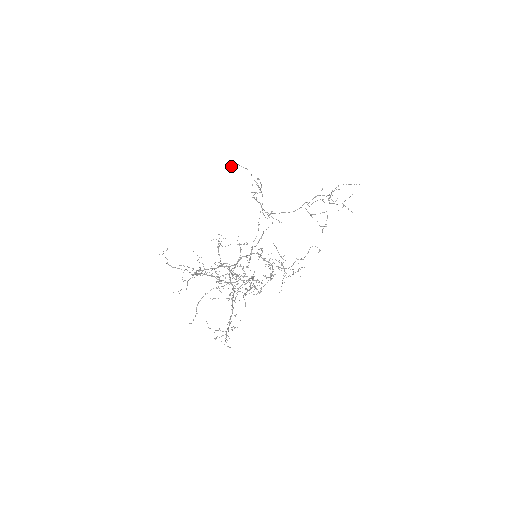
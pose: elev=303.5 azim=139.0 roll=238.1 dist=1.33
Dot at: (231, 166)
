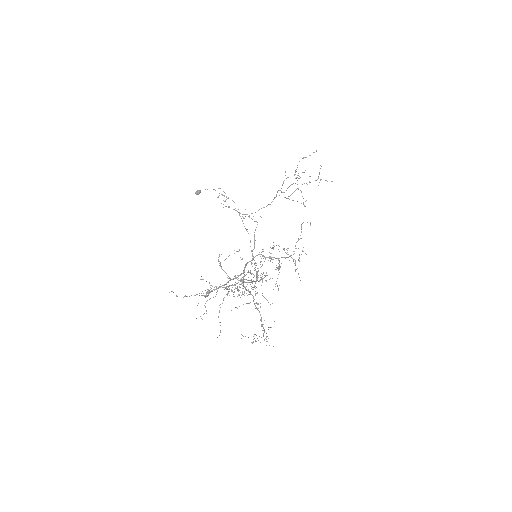
Dot at: occluded
